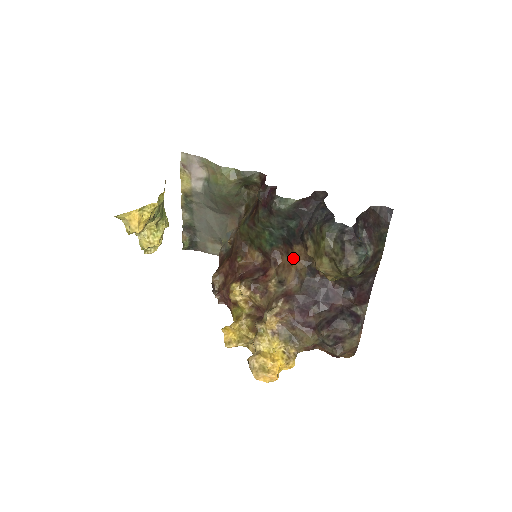
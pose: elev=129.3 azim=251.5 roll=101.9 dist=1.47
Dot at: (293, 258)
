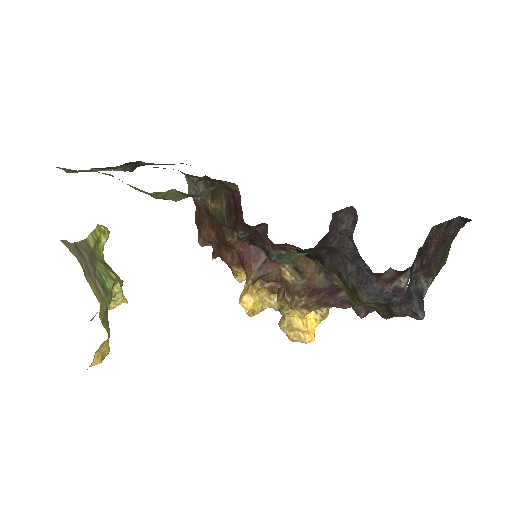
Dot at: occluded
